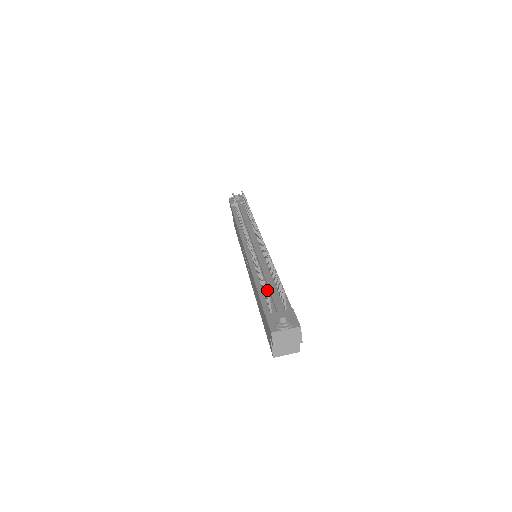
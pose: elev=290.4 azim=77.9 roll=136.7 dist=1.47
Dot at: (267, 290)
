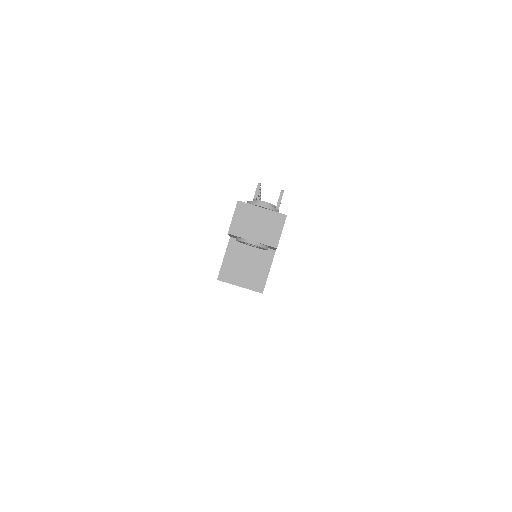
Dot at: occluded
